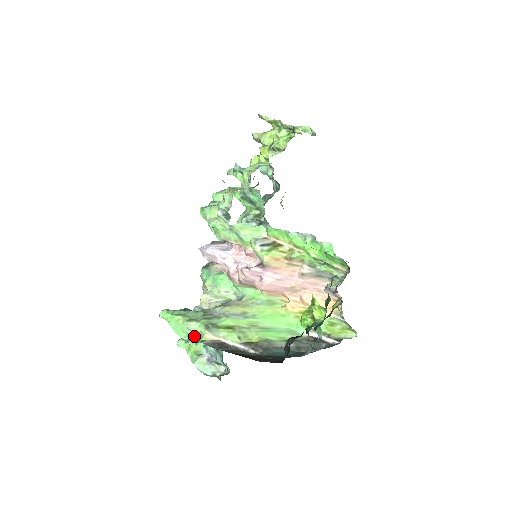
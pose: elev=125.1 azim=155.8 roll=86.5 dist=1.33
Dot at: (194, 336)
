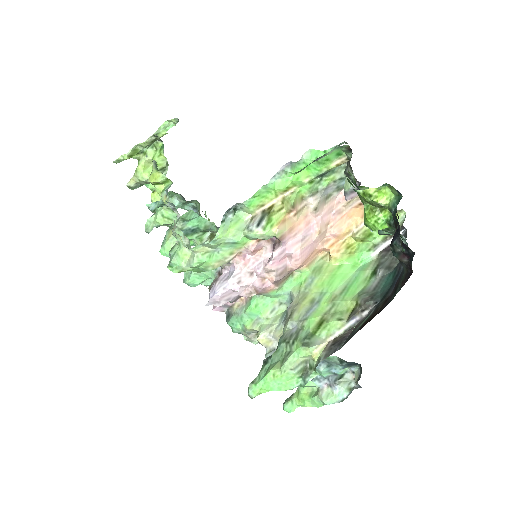
Dot at: (304, 370)
